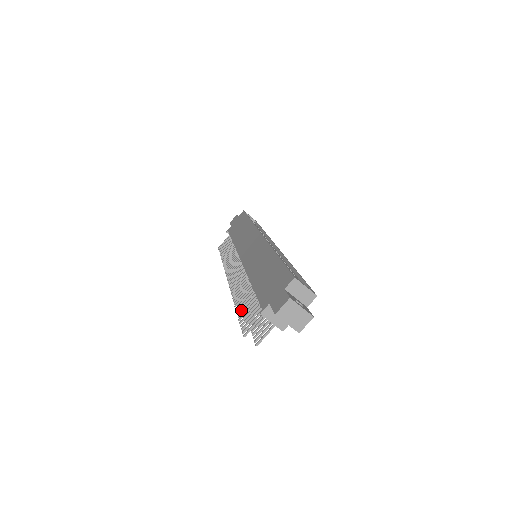
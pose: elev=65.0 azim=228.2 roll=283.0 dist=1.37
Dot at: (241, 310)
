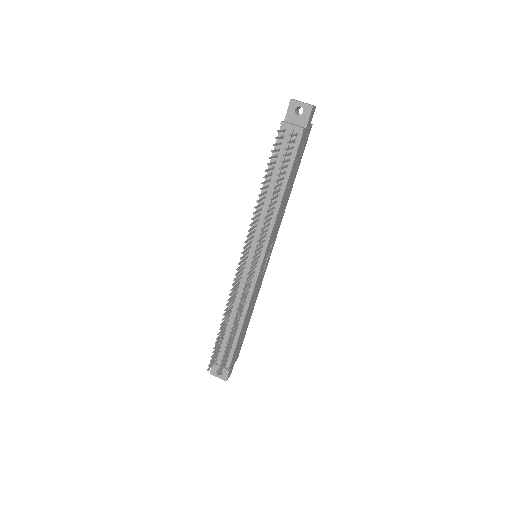
Dot at: (265, 176)
